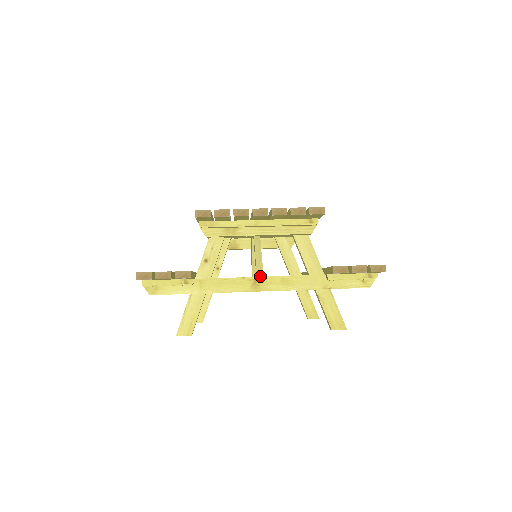
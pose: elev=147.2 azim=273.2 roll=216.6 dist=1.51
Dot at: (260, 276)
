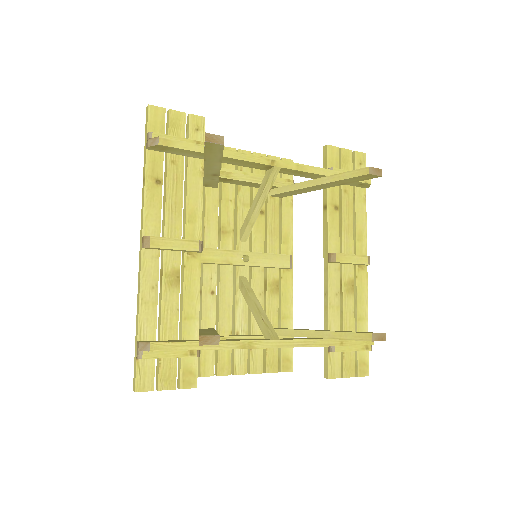
Dot at: occluded
